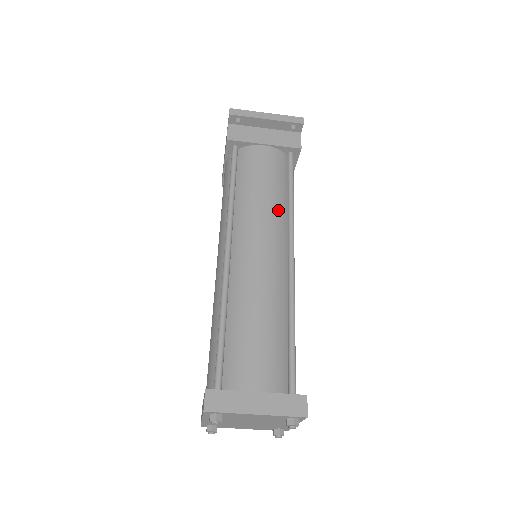
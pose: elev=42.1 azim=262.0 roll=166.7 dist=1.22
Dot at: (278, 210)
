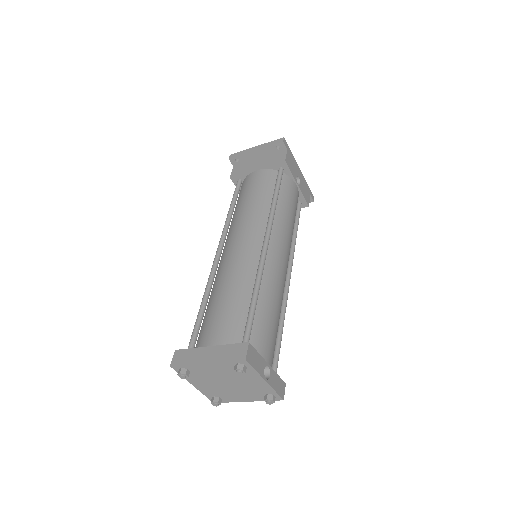
Dot at: (260, 212)
